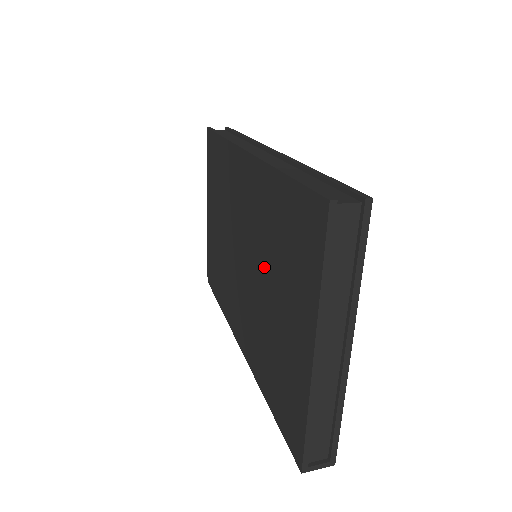
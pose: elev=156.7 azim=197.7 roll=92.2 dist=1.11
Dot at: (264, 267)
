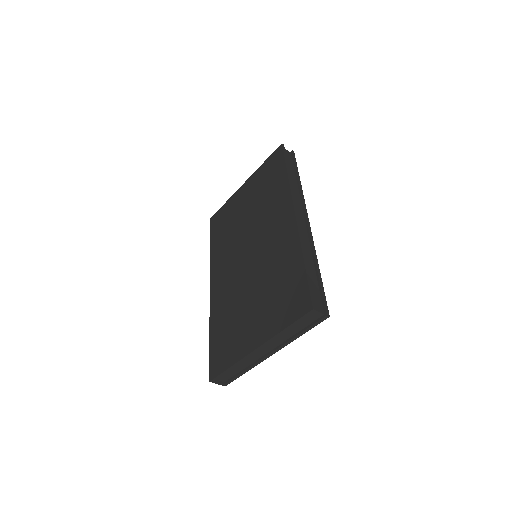
Dot at: (259, 279)
